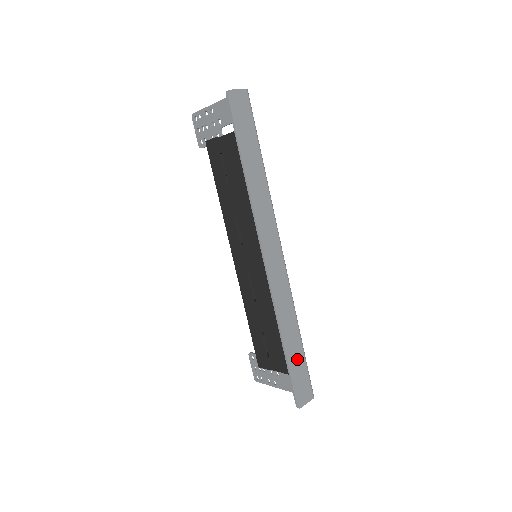
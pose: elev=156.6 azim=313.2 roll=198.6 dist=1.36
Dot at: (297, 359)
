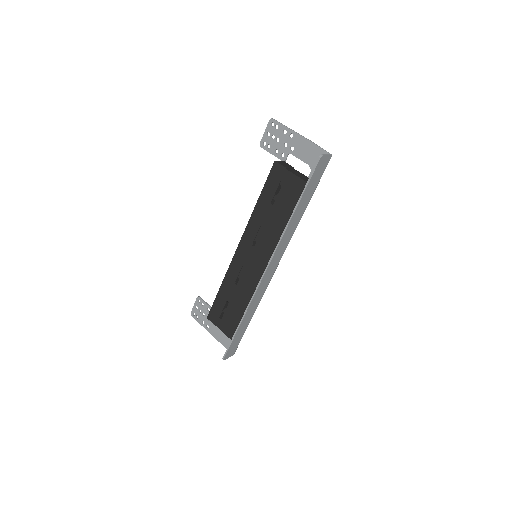
Dot at: (241, 332)
